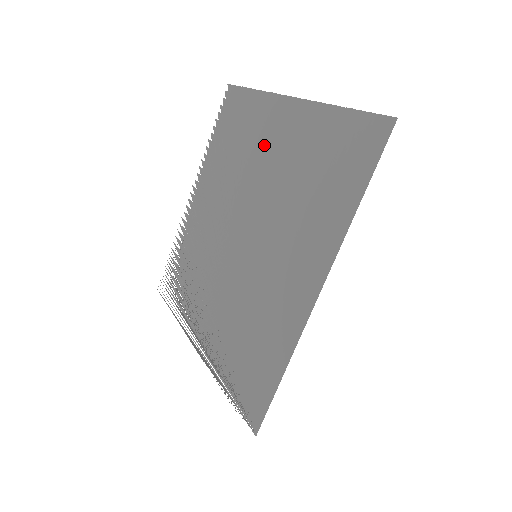
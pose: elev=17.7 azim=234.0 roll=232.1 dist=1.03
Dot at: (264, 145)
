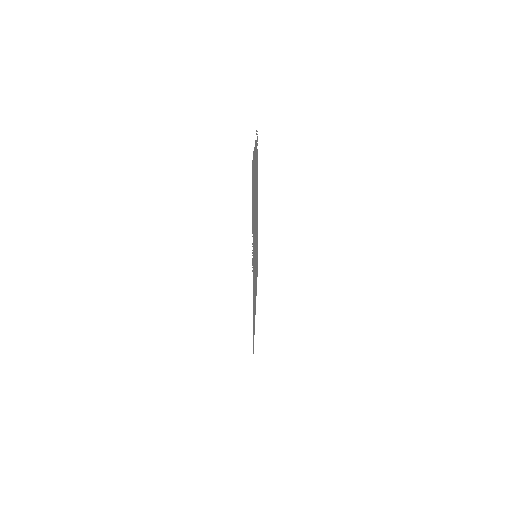
Dot at: occluded
